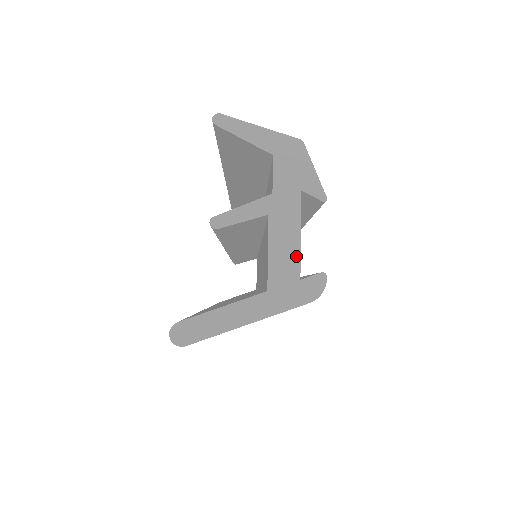
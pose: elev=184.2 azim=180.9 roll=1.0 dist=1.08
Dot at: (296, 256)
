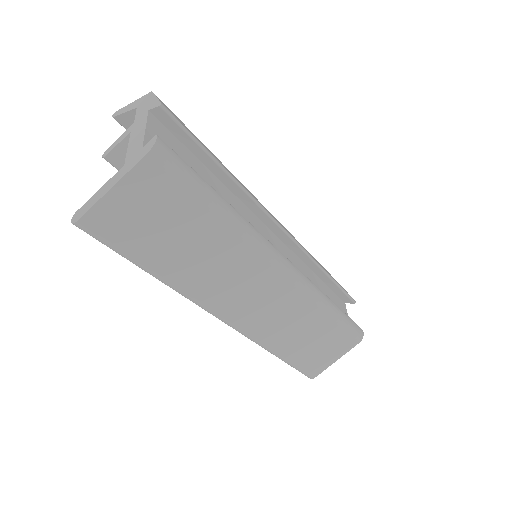
Dot at: (142, 139)
